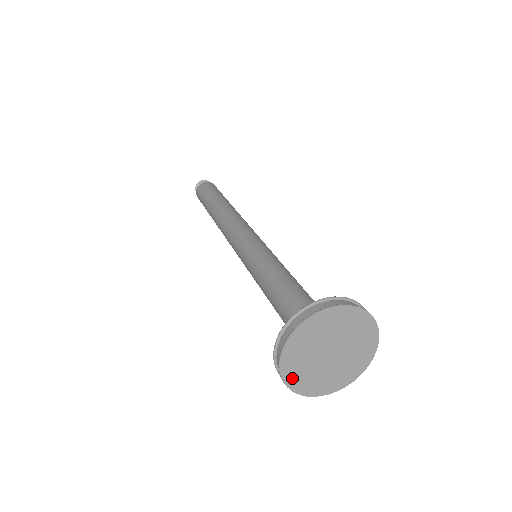
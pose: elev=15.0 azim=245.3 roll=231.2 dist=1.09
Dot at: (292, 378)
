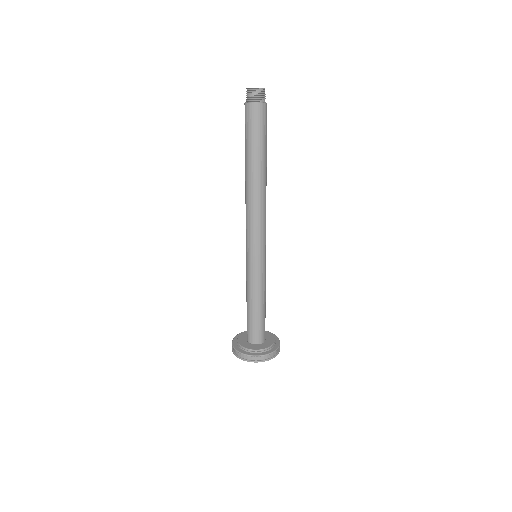
Dot at: occluded
